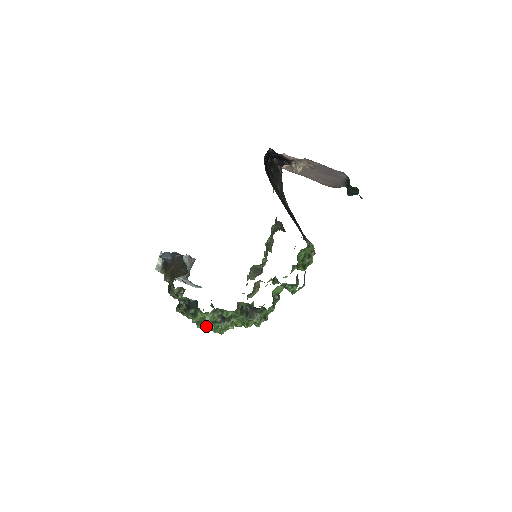
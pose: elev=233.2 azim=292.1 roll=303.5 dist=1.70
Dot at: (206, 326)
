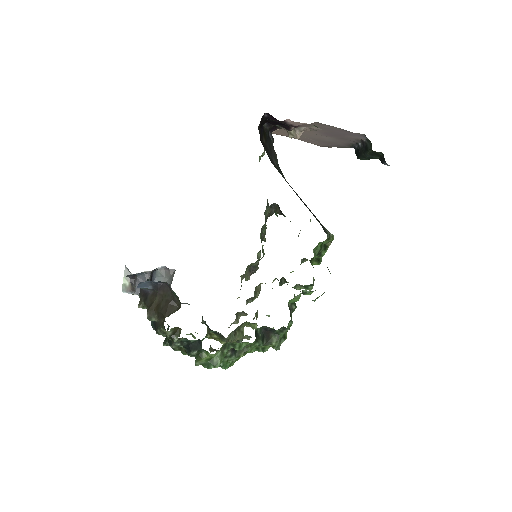
Dot at: occluded
